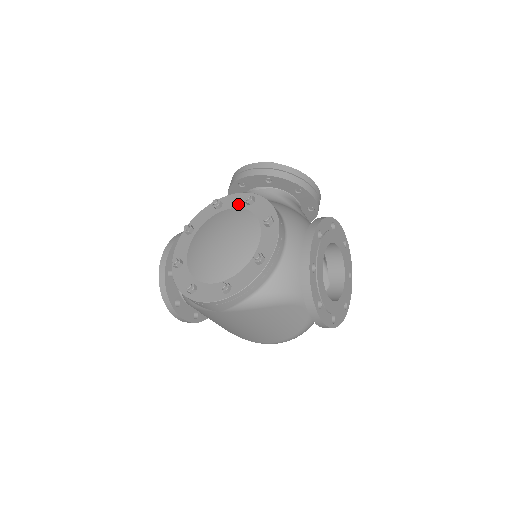
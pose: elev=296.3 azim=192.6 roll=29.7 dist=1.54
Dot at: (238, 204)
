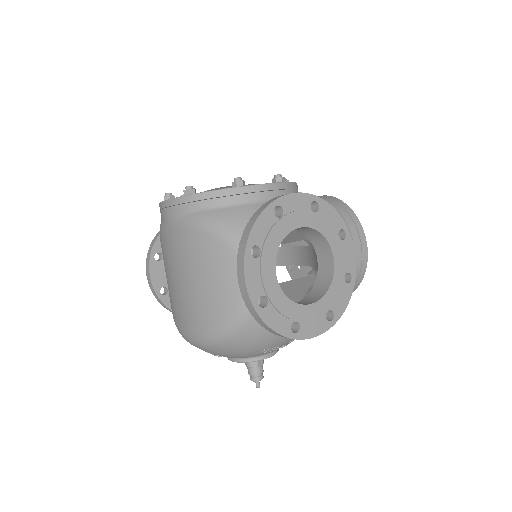
Dot at: occluded
